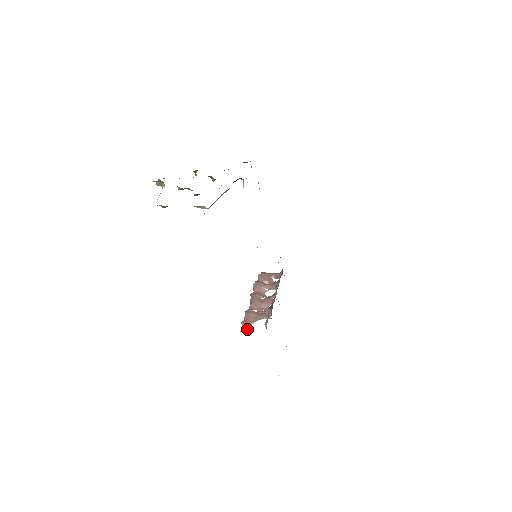
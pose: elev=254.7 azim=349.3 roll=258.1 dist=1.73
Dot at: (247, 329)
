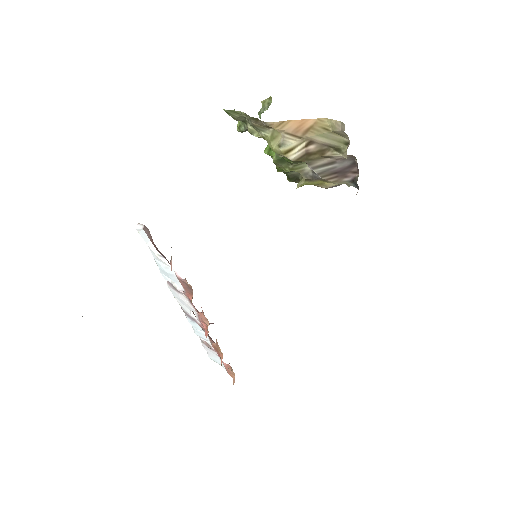
Dot at: (149, 235)
